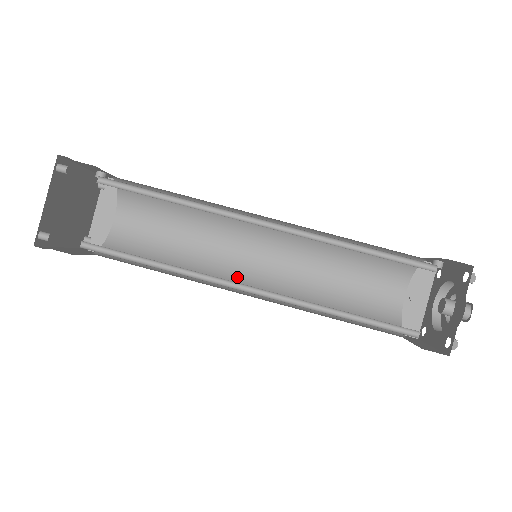
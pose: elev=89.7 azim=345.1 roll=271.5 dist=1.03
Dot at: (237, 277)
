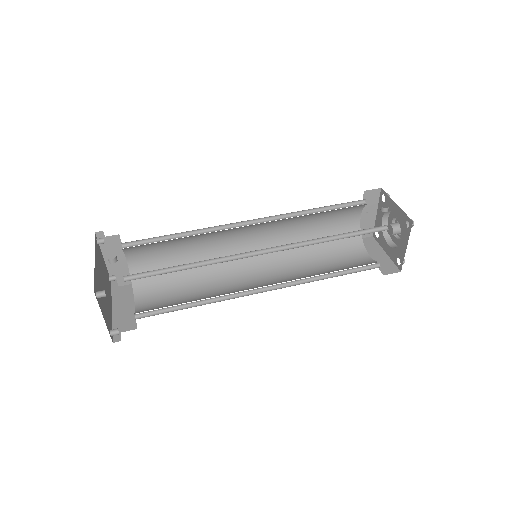
Dot at: (241, 260)
